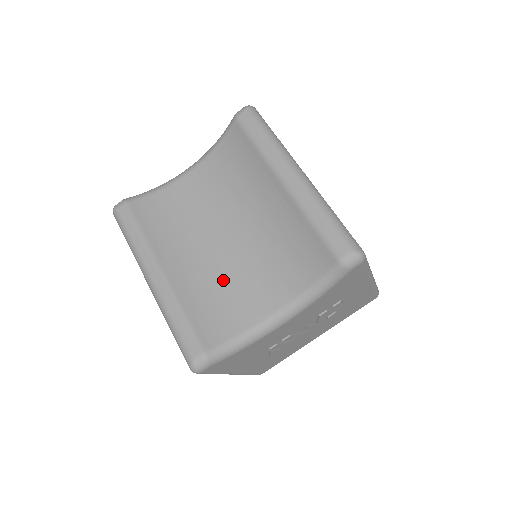
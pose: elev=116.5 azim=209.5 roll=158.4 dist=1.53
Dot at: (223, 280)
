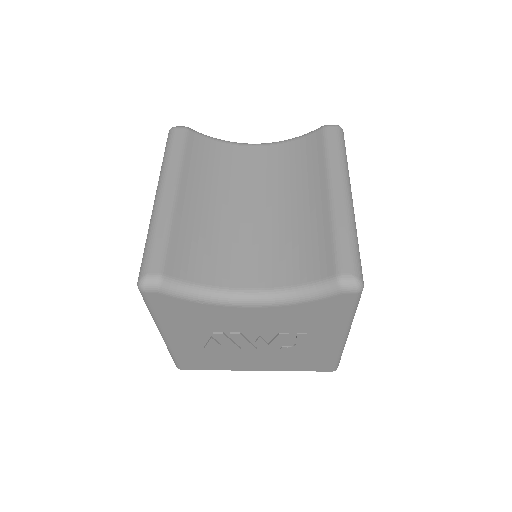
Dot at: (222, 236)
